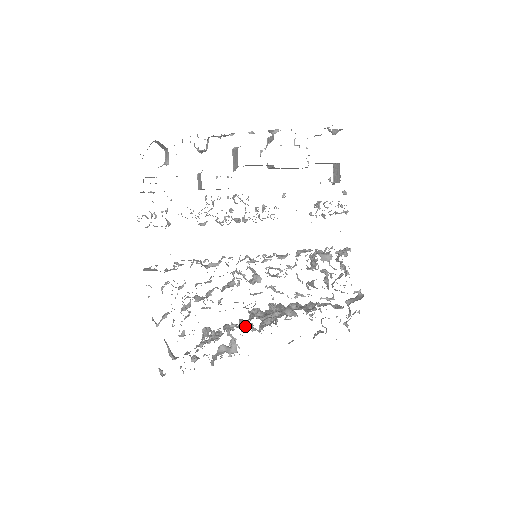
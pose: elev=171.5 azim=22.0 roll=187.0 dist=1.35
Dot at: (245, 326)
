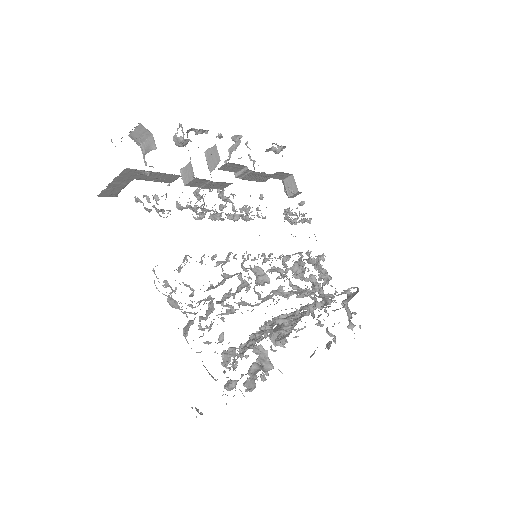
Dot at: (269, 336)
